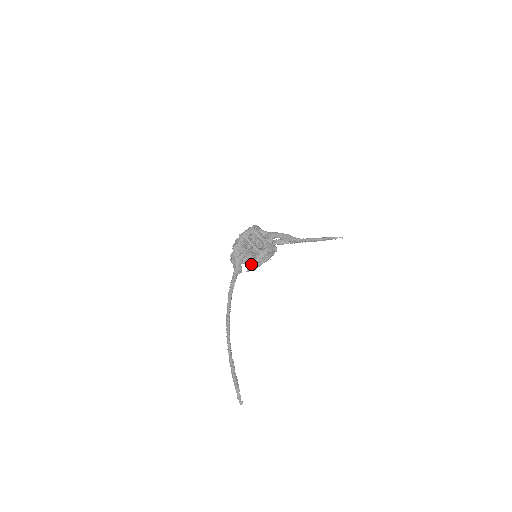
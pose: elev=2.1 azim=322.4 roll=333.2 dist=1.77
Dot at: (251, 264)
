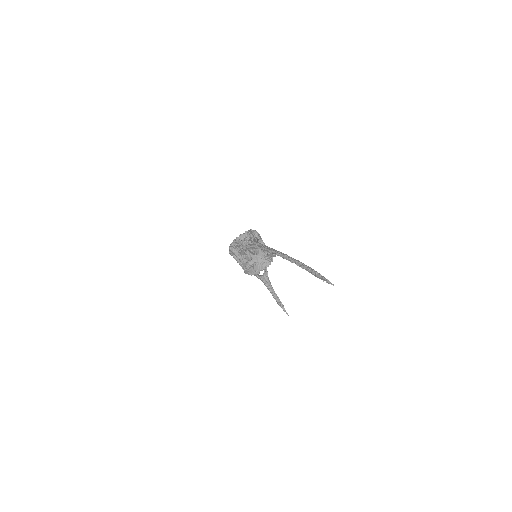
Dot at: occluded
